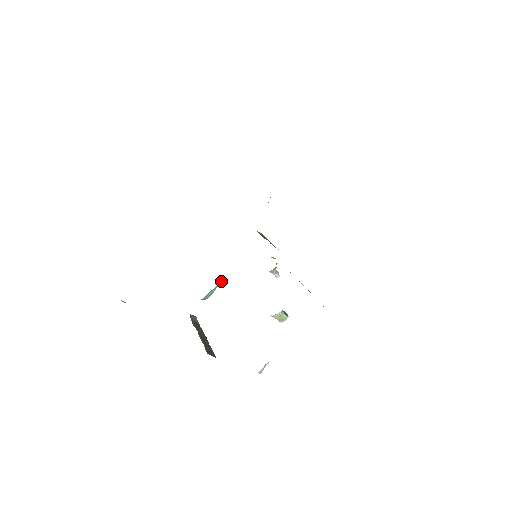
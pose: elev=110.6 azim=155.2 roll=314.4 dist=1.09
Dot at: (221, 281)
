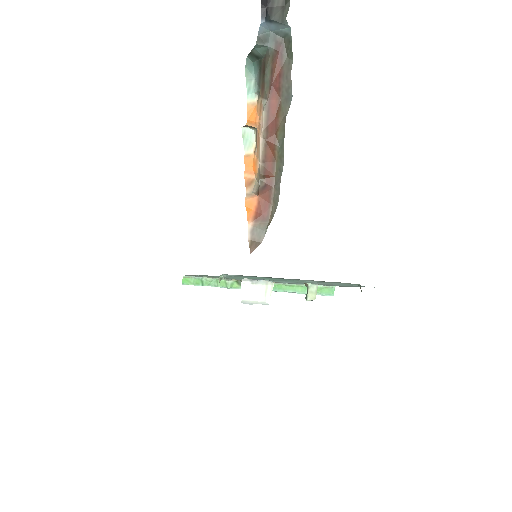
Dot at: occluded
